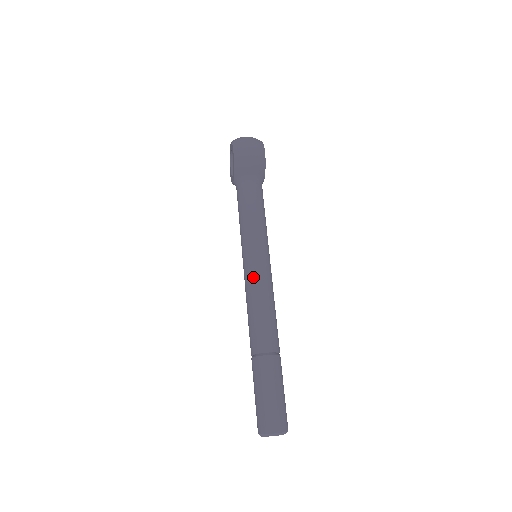
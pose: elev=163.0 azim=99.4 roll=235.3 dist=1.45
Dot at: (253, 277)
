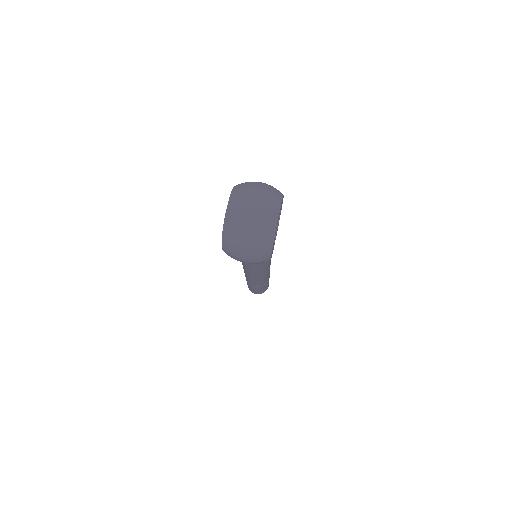
Dot at: (247, 272)
